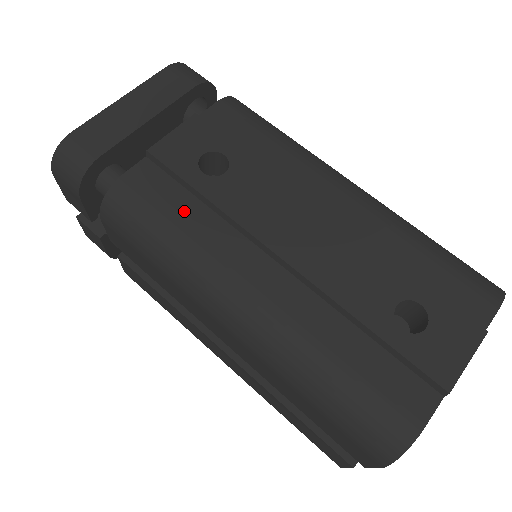
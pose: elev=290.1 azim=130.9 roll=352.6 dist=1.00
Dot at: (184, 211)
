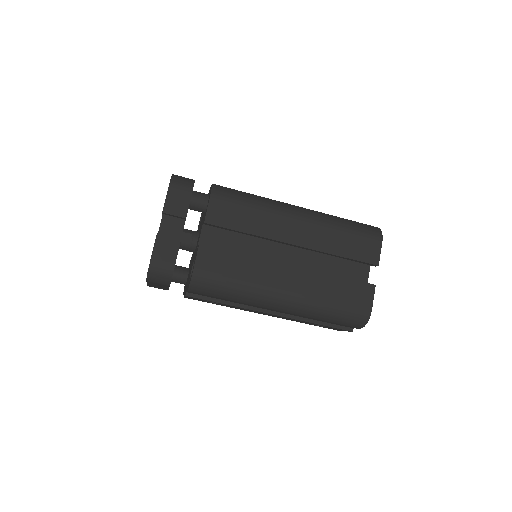
Dot at: occluded
